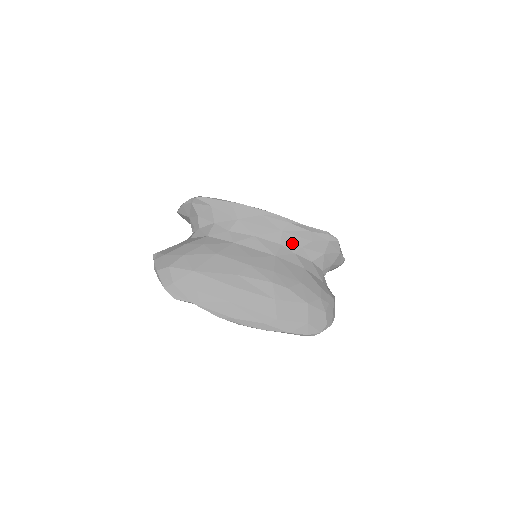
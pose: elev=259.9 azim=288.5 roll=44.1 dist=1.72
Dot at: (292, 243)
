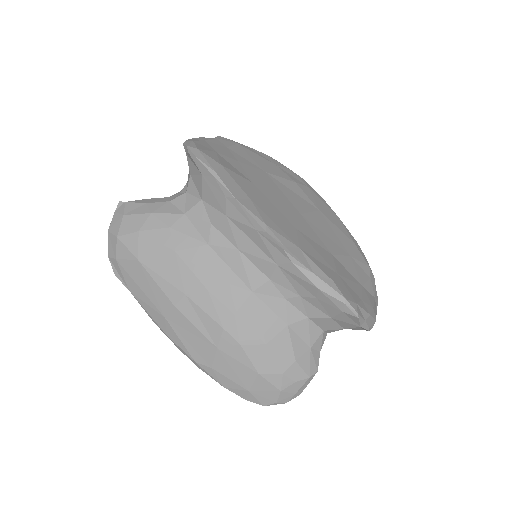
Dot at: (287, 285)
